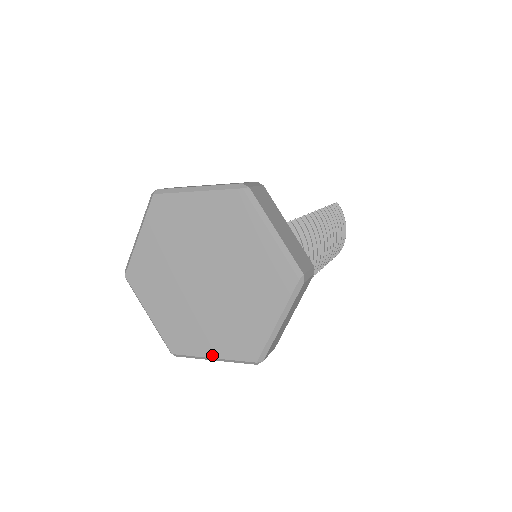
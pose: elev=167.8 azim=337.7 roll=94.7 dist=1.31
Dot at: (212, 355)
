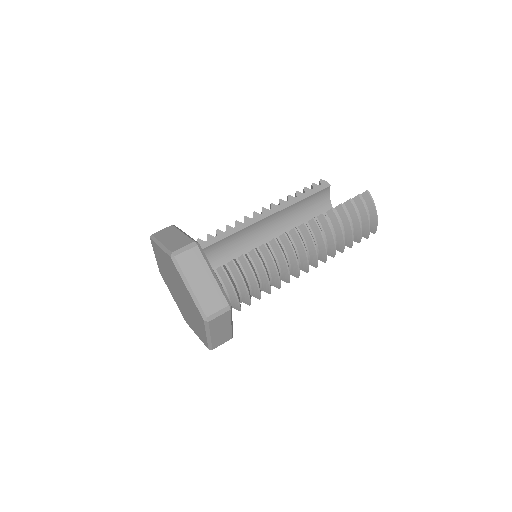
Dot at: (196, 334)
